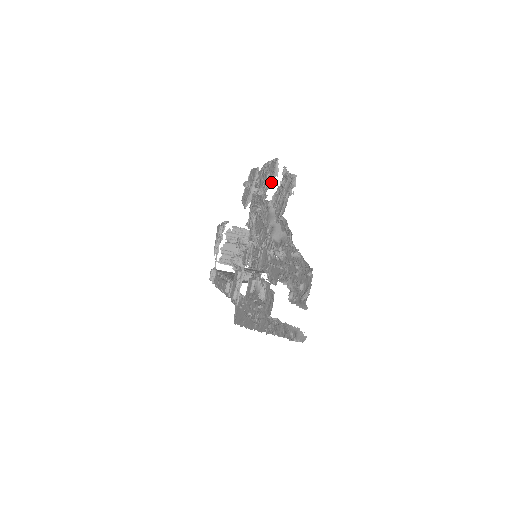
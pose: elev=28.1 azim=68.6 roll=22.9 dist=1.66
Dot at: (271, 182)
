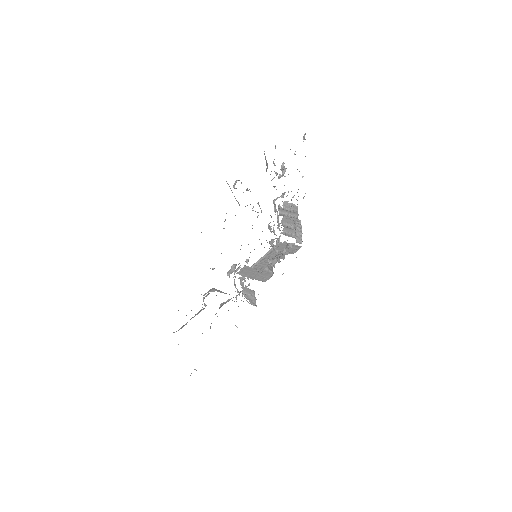
Dot at: occluded
